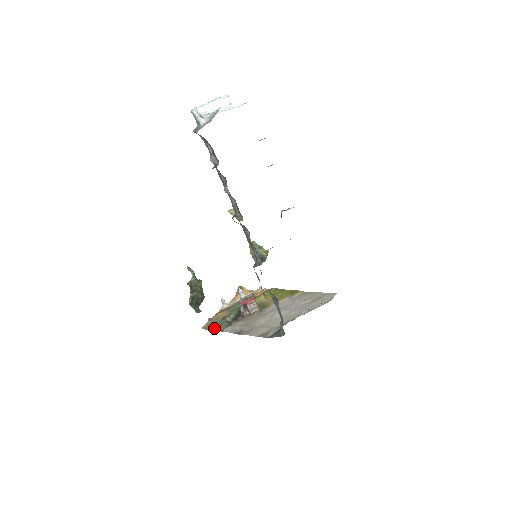
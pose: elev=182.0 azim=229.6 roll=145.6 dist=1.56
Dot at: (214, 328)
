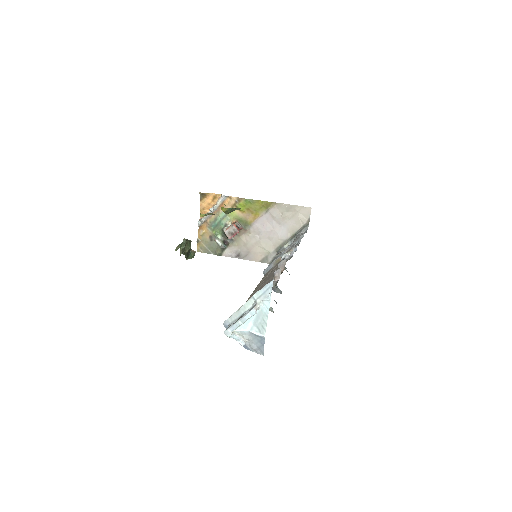
Dot at: (210, 251)
